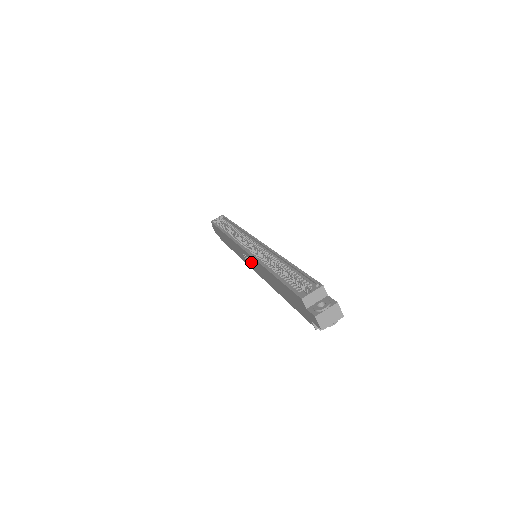
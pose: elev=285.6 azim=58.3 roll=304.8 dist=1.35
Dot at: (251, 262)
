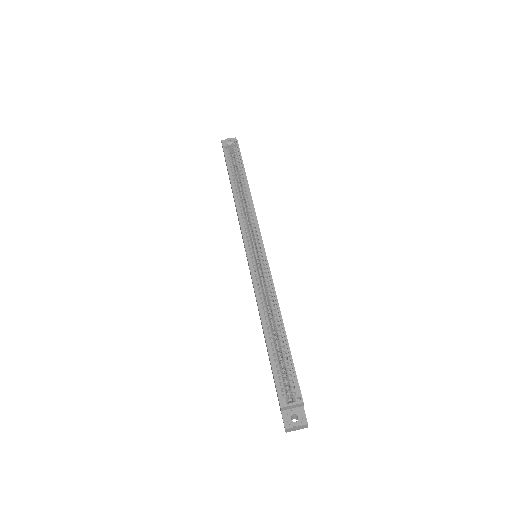
Dot at: occluded
